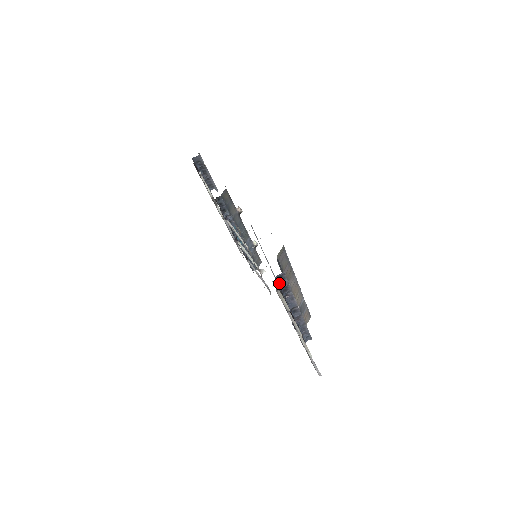
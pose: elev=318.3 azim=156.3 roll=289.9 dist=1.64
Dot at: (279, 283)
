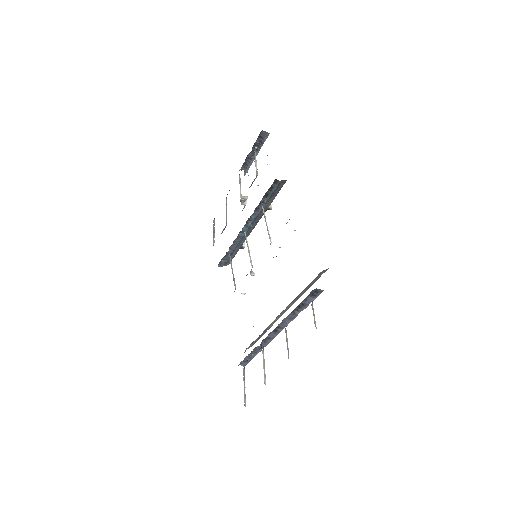
Dot at: occluded
